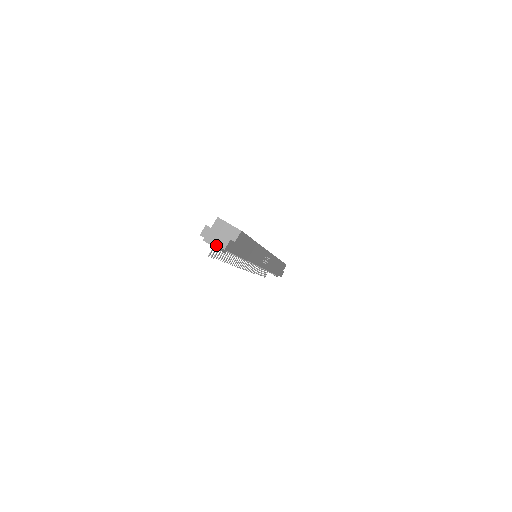
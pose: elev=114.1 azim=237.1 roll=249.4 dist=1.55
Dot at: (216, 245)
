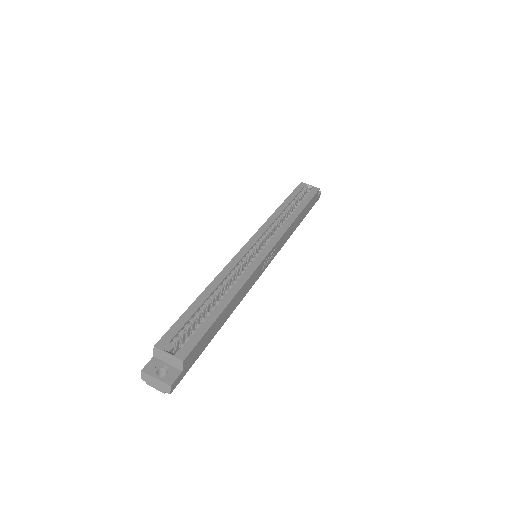
Dot at: (160, 390)
